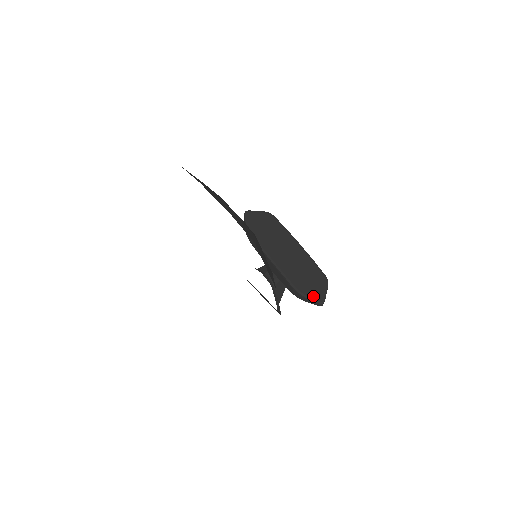
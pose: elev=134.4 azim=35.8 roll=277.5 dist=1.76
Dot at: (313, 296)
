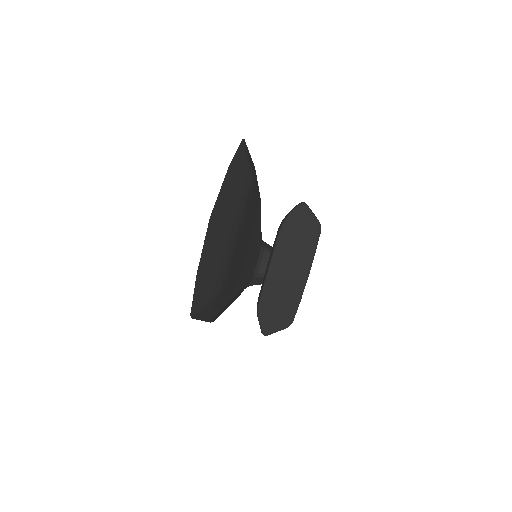
Dot at: (264, 323)
